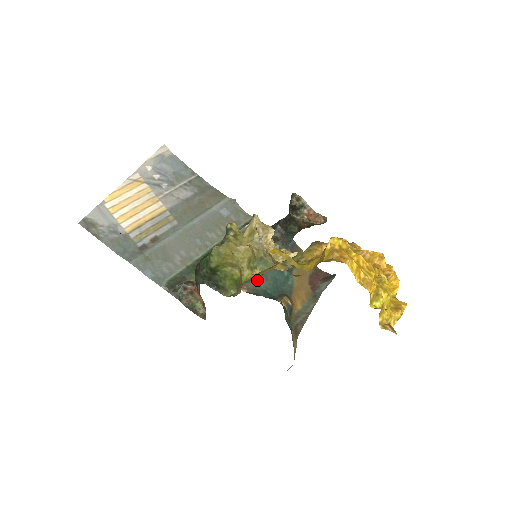
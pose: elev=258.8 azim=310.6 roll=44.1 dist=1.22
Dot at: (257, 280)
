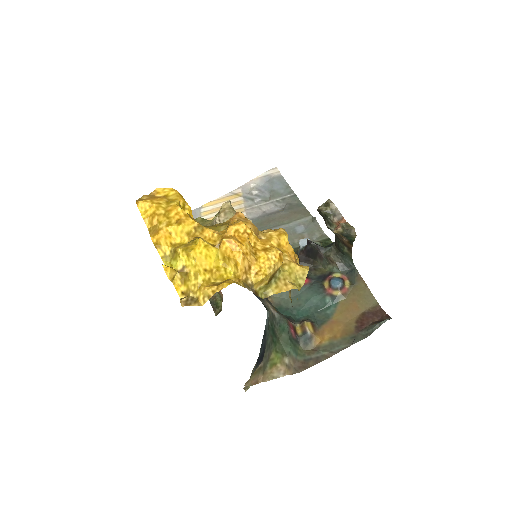
Dot at: (288, 297)
